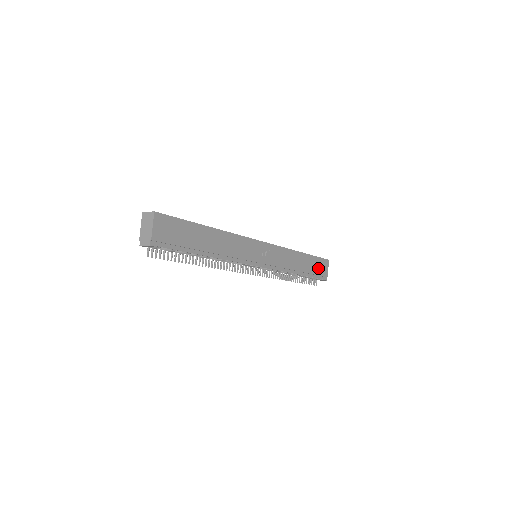
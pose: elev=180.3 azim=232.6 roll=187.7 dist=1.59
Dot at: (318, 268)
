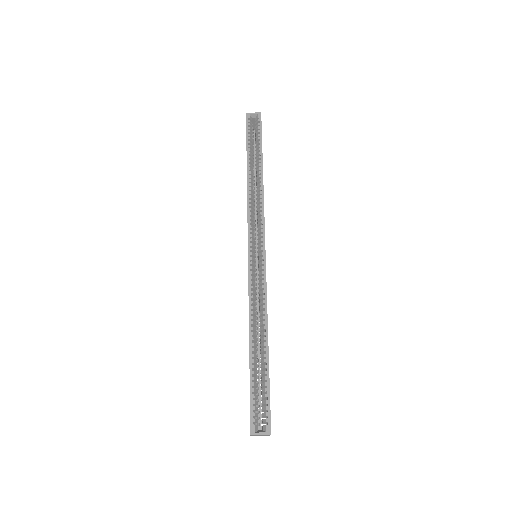
Dot at: occluded
